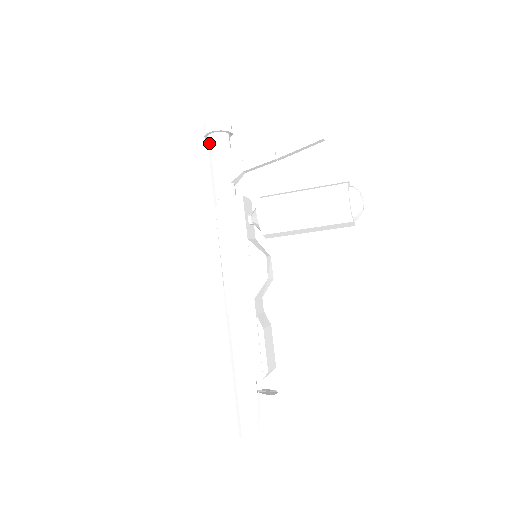
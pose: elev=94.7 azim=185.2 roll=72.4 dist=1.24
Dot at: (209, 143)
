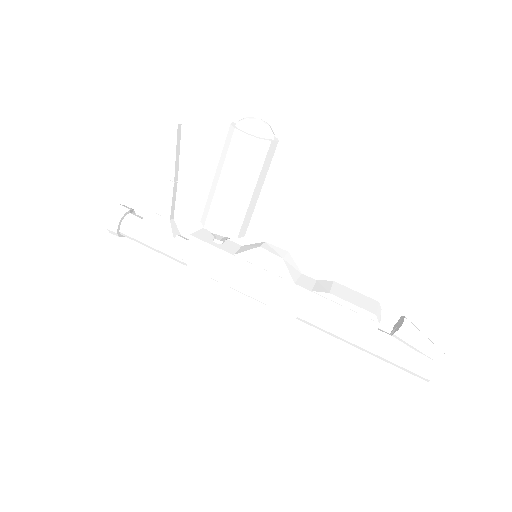
Dot at: (128, 237)
